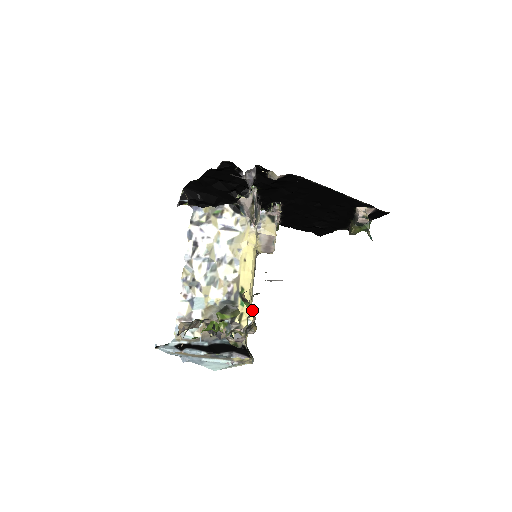
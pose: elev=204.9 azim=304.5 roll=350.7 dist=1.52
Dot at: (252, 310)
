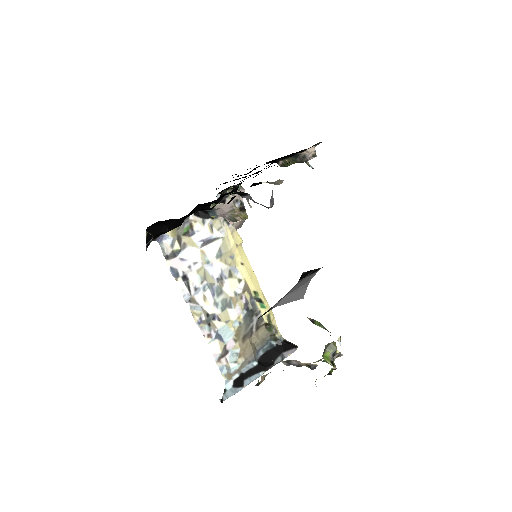
Dot at: (321, 325)
